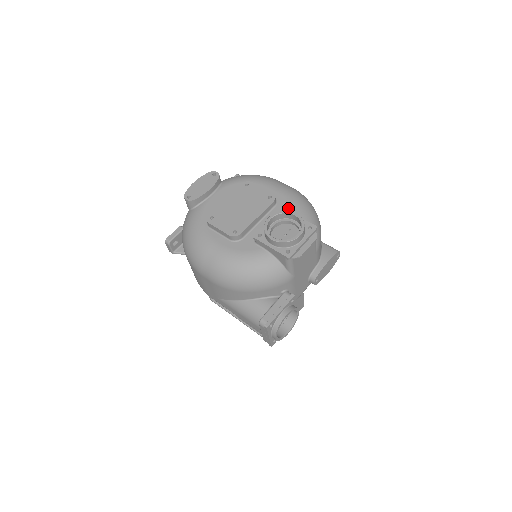
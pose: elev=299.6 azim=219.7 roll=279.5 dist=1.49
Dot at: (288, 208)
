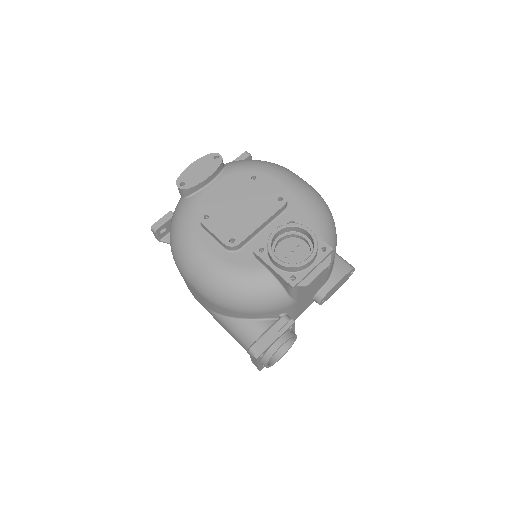
Dot at: (300, 215)
